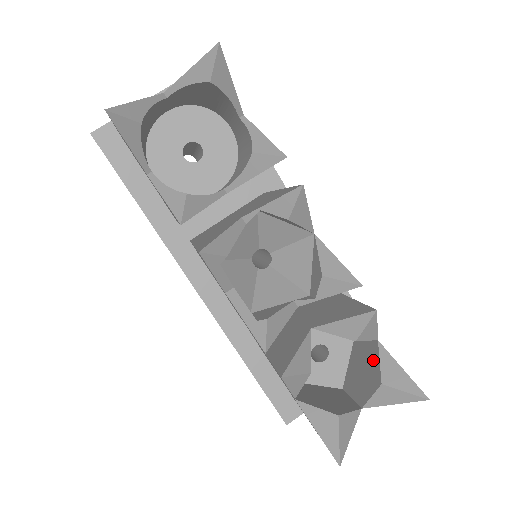
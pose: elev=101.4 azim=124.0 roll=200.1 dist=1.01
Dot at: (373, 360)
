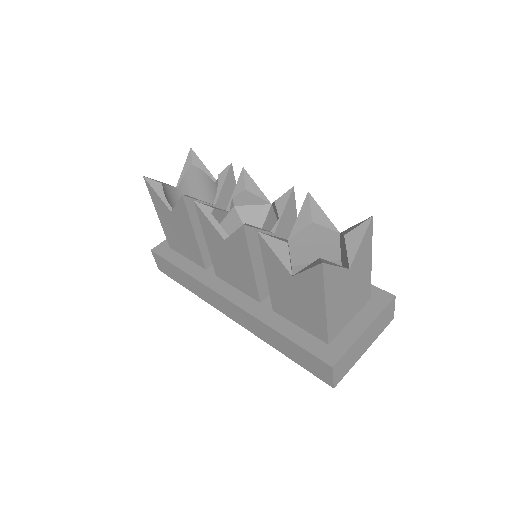
Dot at: (342, 242)
